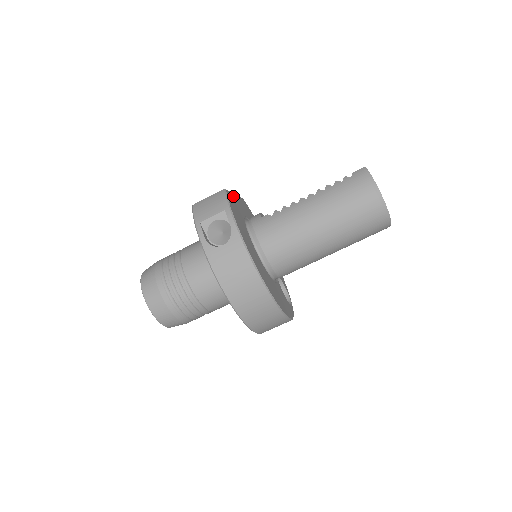
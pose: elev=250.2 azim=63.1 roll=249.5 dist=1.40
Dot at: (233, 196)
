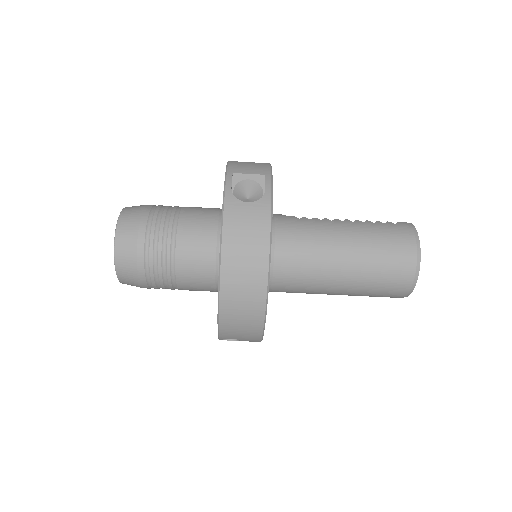
Dot at: occluded
